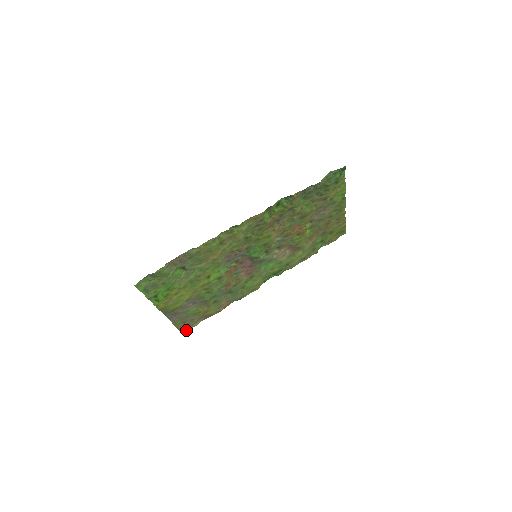
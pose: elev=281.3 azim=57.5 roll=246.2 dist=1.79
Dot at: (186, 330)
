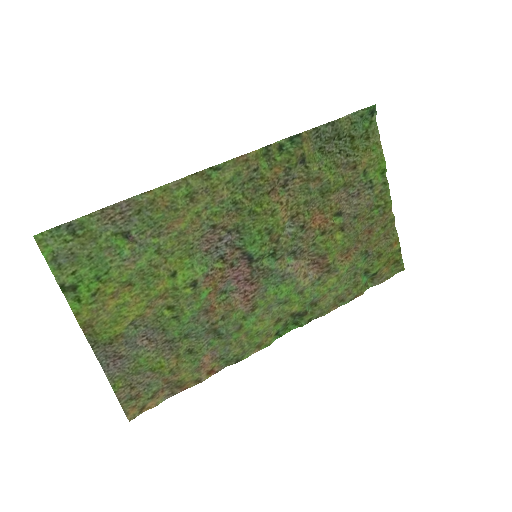
Dot at: (136, 411)
